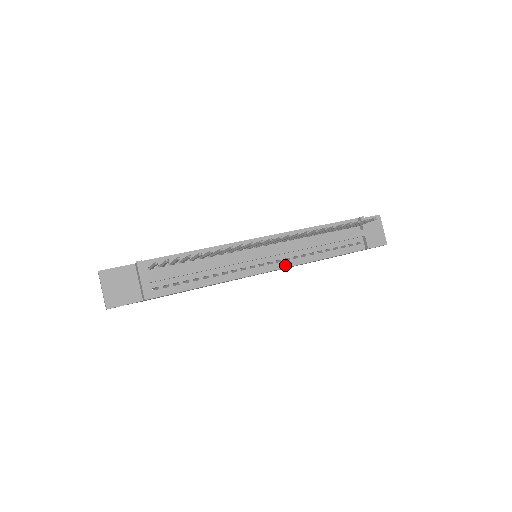
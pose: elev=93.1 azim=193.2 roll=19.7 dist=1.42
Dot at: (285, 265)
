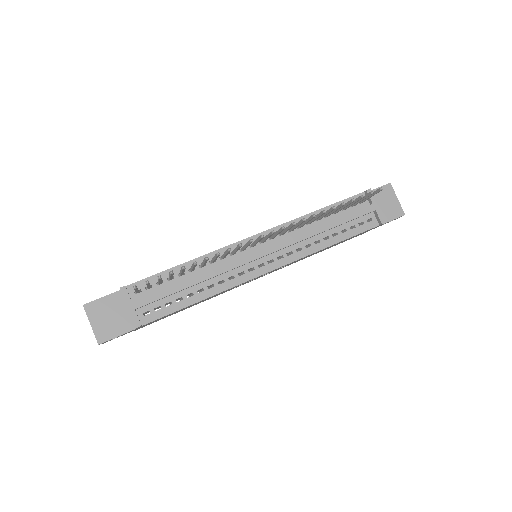
Dot at: (288, 260)
